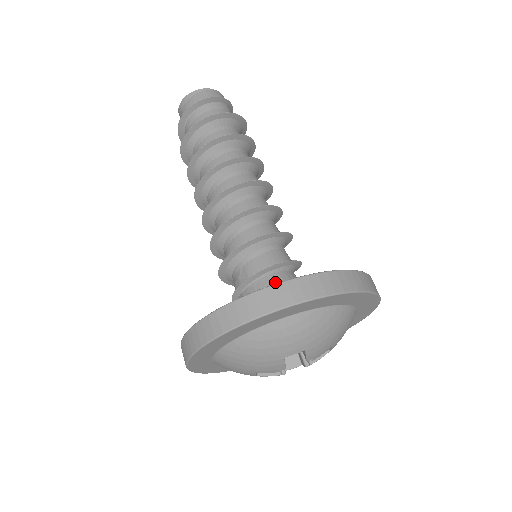
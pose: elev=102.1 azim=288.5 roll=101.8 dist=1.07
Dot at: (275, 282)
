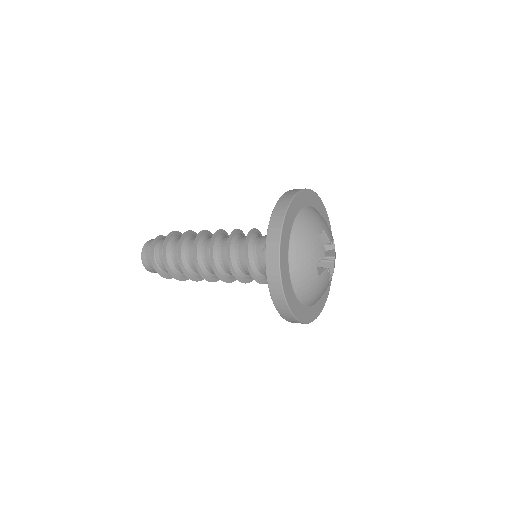
Dot at: occluded
